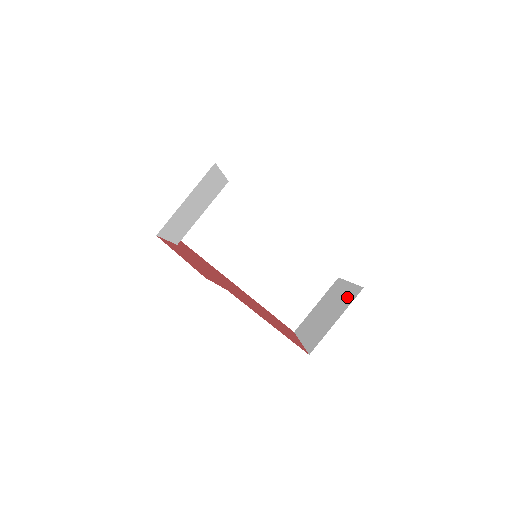
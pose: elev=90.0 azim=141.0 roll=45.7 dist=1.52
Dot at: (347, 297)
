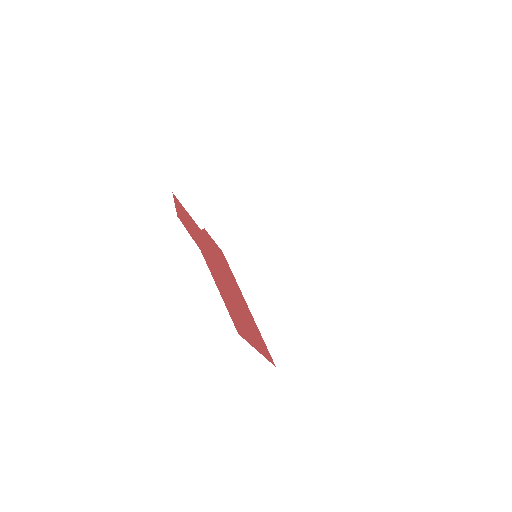
Dot at: occluded
